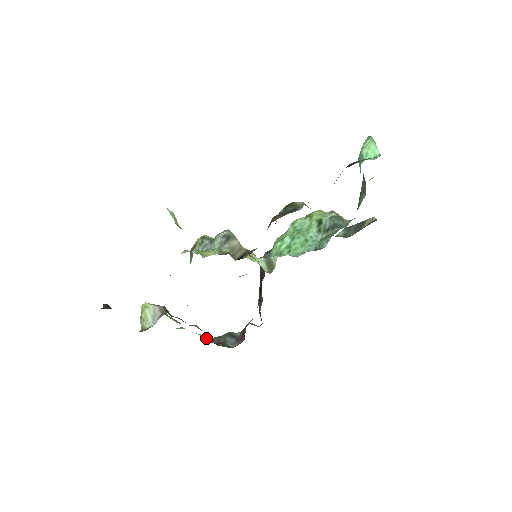
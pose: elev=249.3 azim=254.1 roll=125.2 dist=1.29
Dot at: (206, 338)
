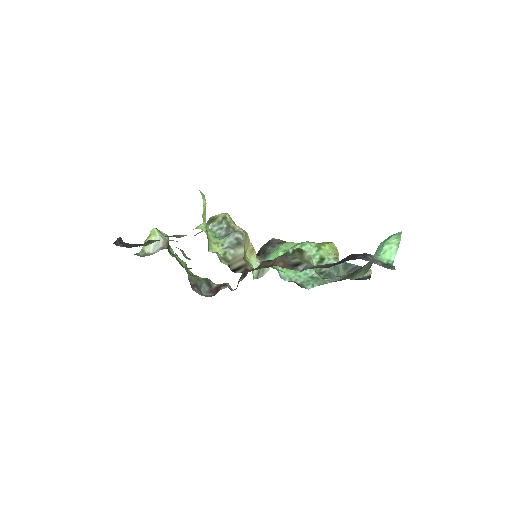
Dot at: occluded
